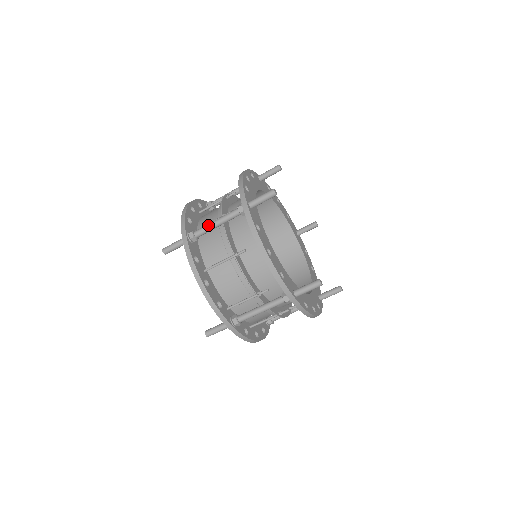
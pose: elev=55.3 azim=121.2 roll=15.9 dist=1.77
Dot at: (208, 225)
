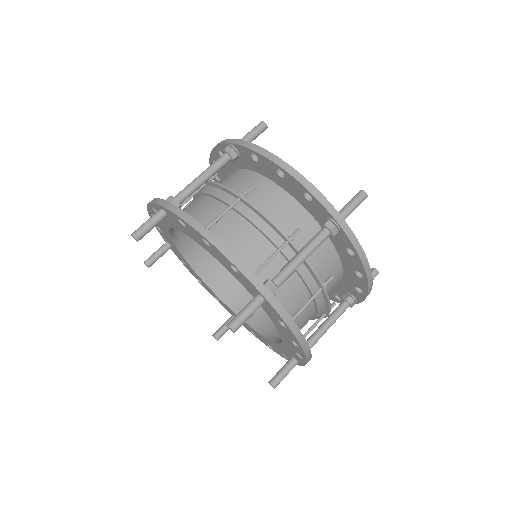
Dot at: (191, 182)
